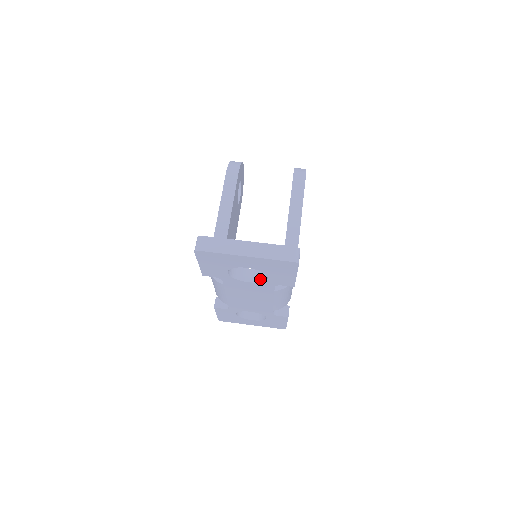
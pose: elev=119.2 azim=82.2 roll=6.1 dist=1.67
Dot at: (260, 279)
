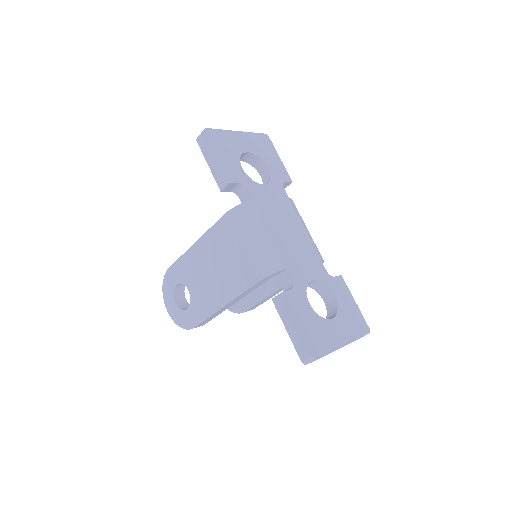
Dot at: (268, 182)
